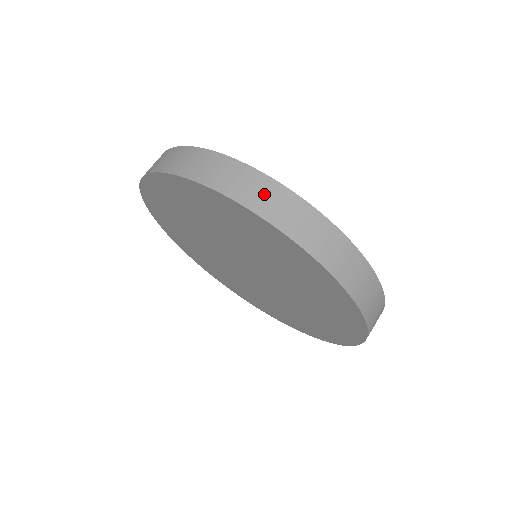
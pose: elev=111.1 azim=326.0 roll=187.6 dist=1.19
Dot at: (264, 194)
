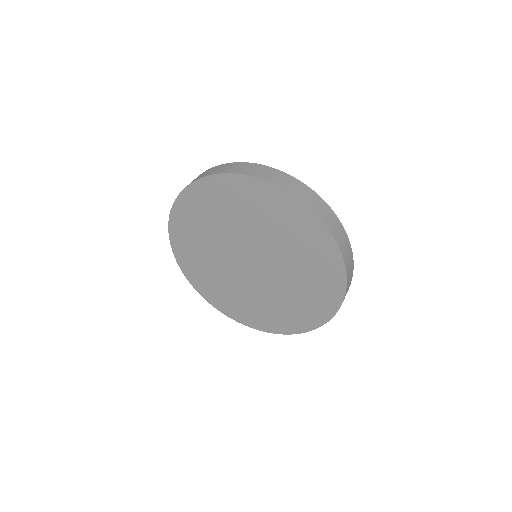
Dot at: (332, 221)
